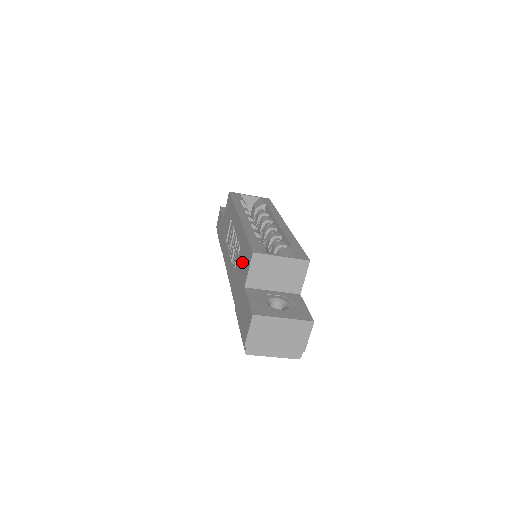
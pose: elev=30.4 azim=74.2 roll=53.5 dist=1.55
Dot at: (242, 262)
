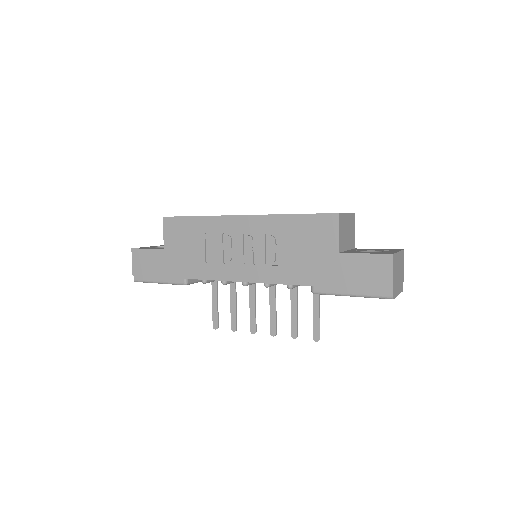
Dot at: (306, 240)
